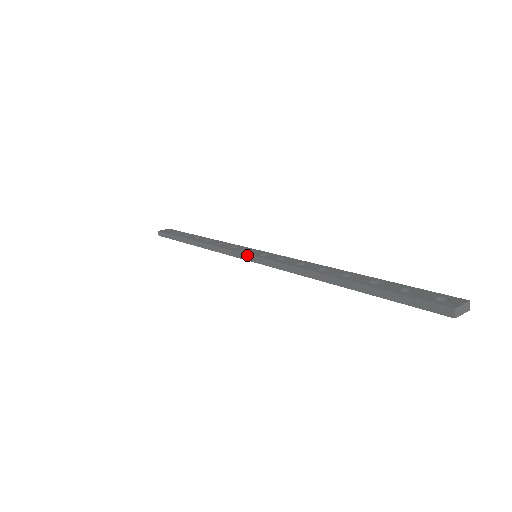
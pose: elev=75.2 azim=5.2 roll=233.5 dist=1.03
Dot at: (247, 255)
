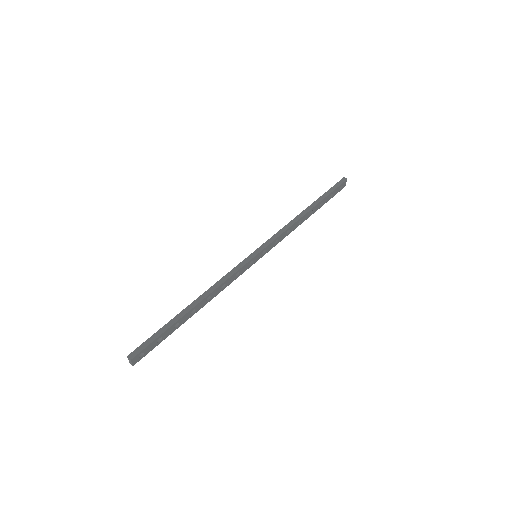
Dot at: (254, 252)
